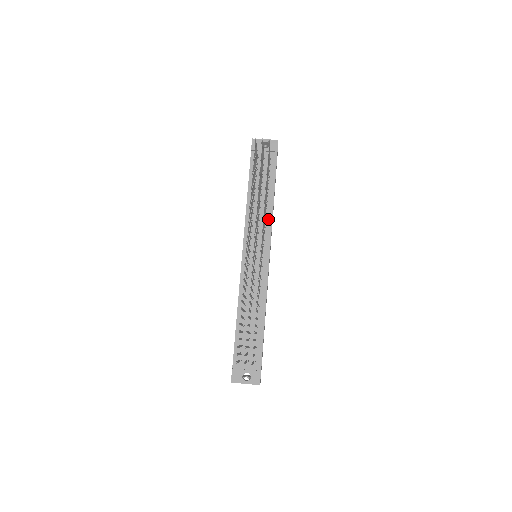
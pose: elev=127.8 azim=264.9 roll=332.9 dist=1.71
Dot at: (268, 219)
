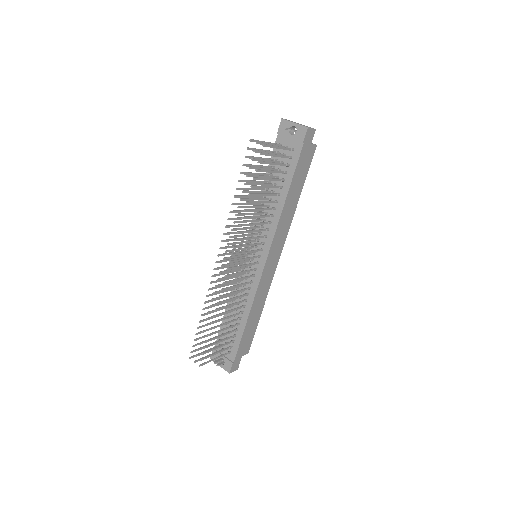
Dot at: (274, 222)
